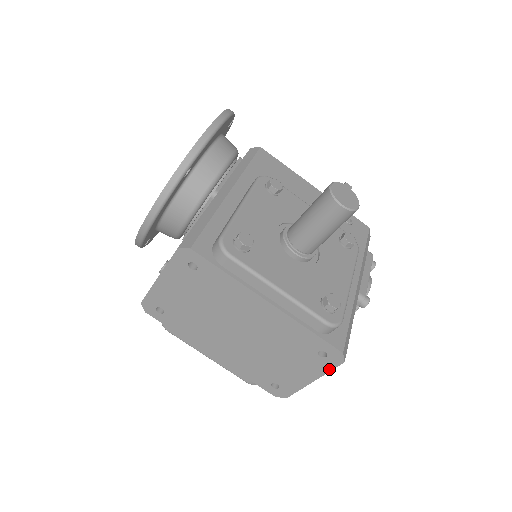
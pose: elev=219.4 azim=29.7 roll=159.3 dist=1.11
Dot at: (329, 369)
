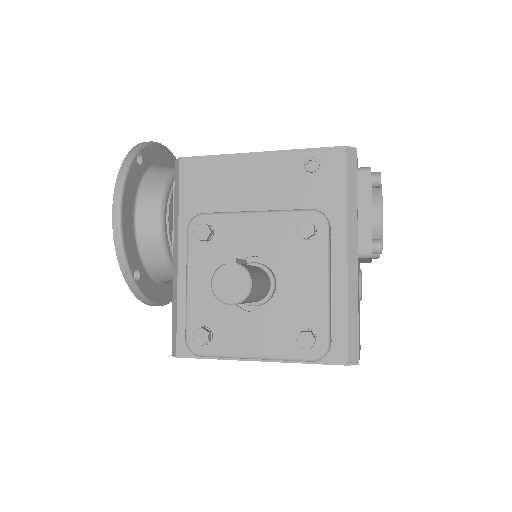
Dot at: occluded
